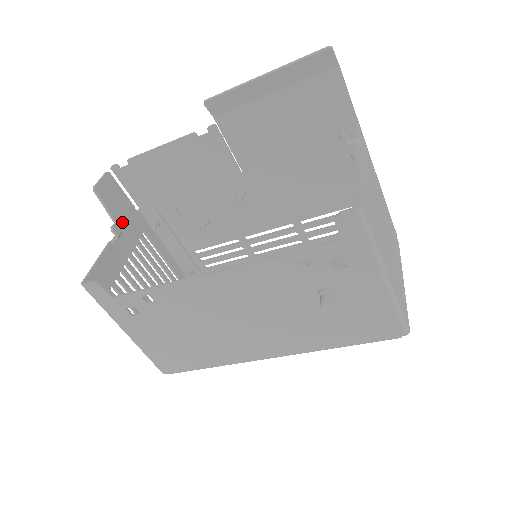
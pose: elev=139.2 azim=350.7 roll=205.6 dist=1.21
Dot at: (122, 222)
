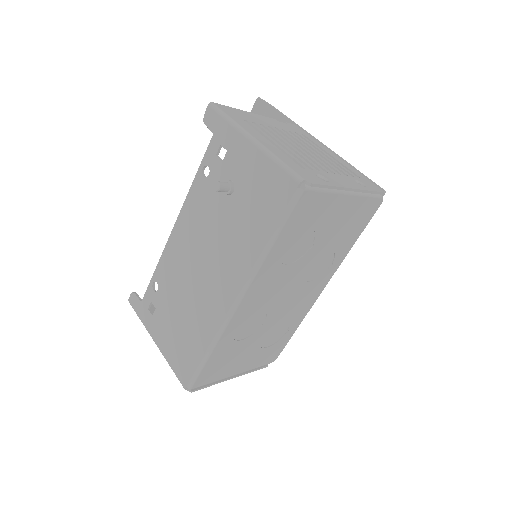
Dot at: occluded
